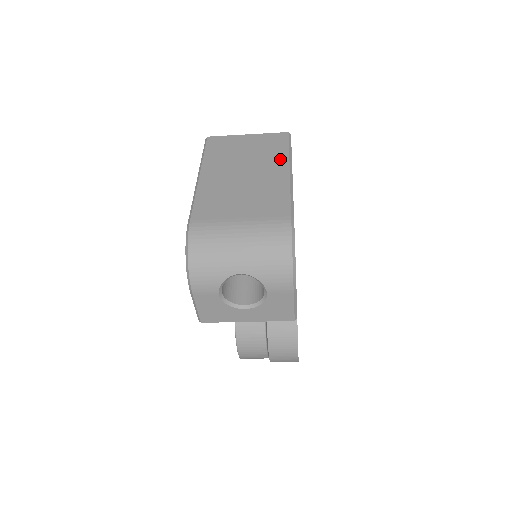
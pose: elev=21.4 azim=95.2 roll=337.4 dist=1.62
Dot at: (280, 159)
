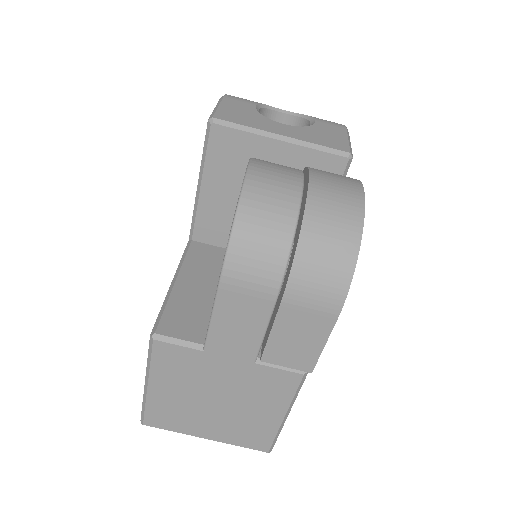
Dot at: occluded
